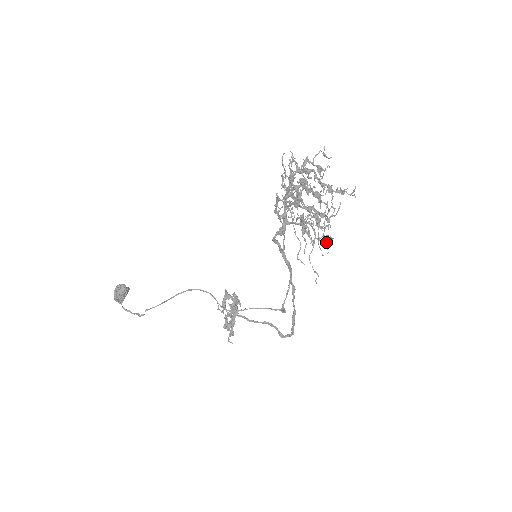
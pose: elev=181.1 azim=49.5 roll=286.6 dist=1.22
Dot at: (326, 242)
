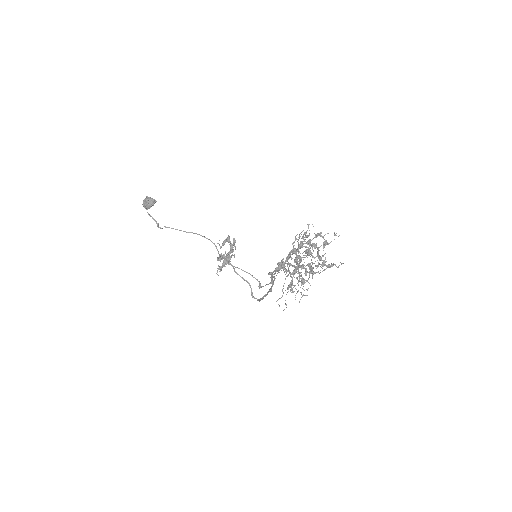
Dot at: (301, 297)
